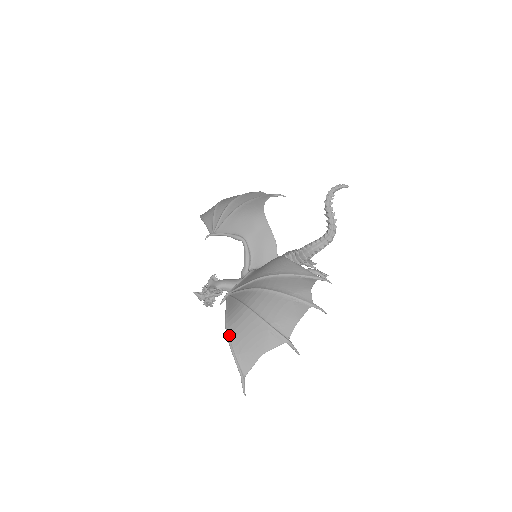
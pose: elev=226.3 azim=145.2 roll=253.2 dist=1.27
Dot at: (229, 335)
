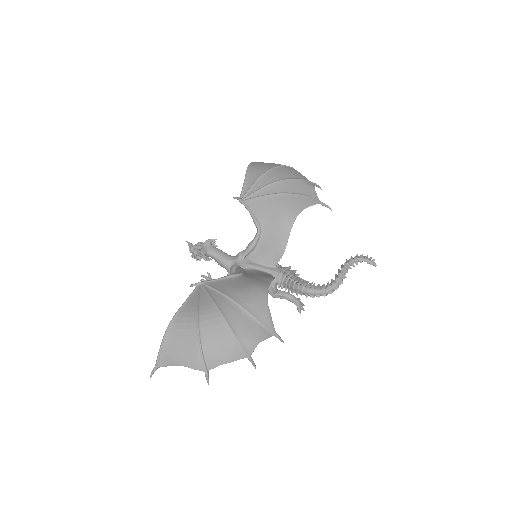
Dot at: (169, 329)
